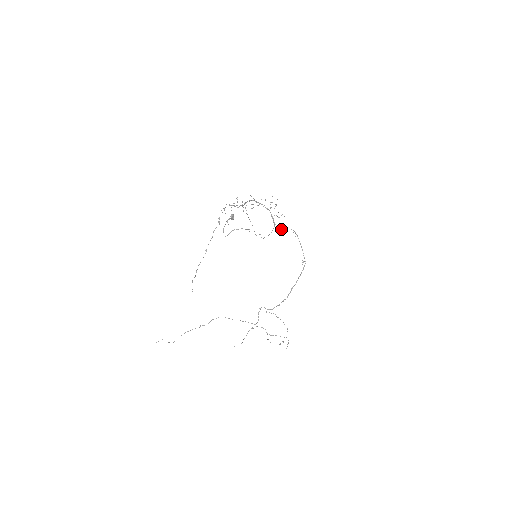
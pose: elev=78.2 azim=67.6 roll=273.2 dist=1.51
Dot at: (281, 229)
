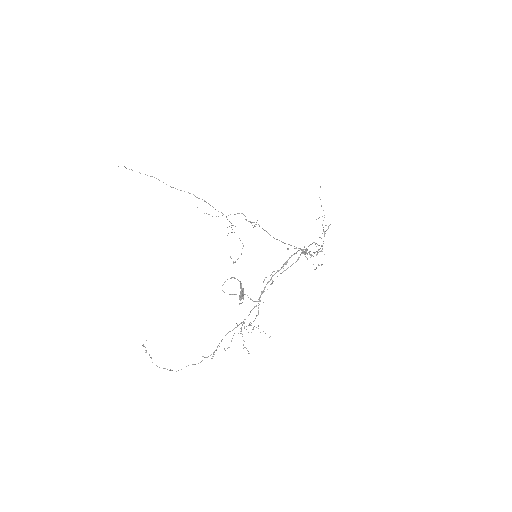
Dot at: occluded
